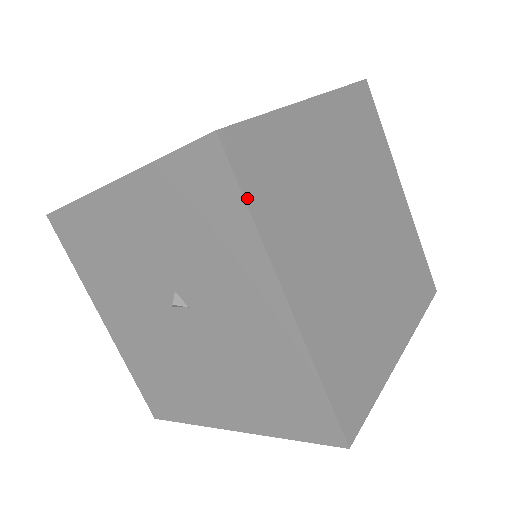
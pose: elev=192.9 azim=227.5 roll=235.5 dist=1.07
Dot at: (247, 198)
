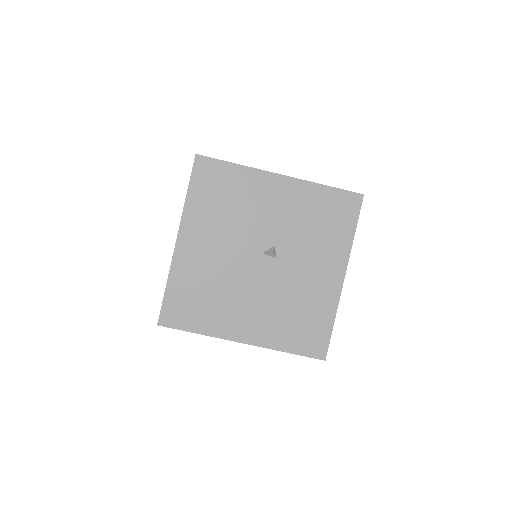
Dot at: (356, 226)
